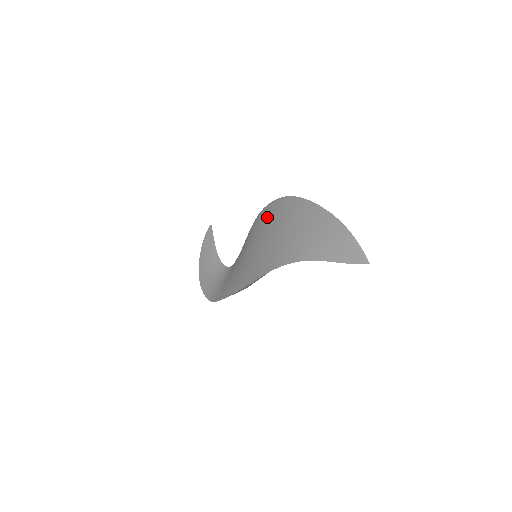
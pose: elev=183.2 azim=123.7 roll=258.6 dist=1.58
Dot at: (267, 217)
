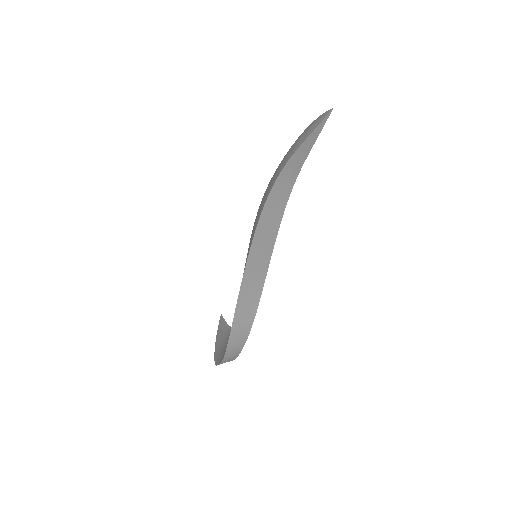
Dot at: occluded
